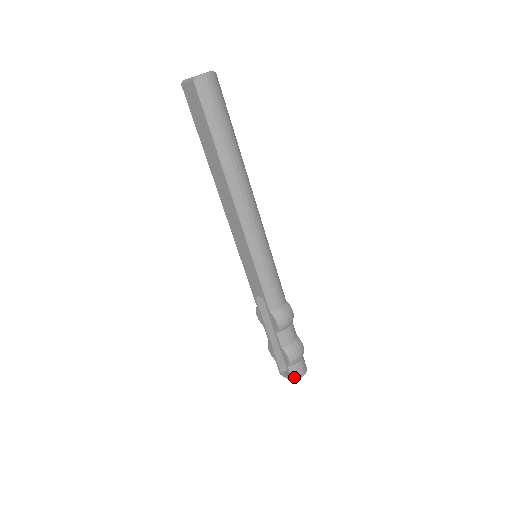
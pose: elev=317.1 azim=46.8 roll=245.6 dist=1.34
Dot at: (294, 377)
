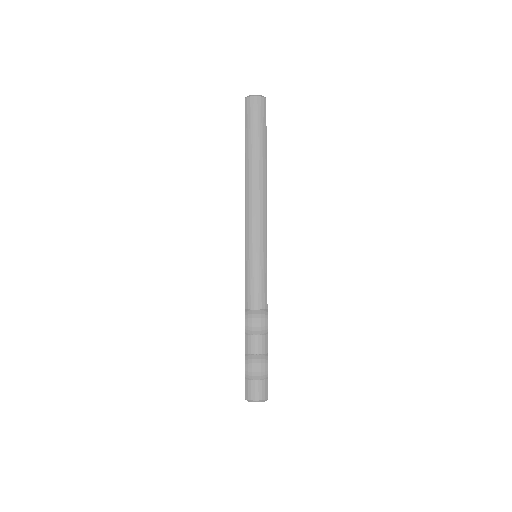
Dot at: (248, 395)
